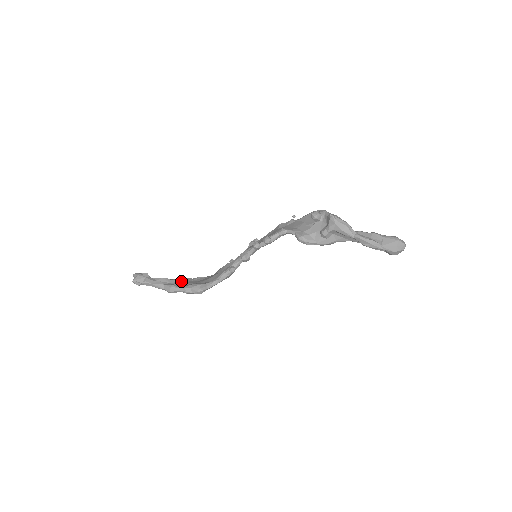
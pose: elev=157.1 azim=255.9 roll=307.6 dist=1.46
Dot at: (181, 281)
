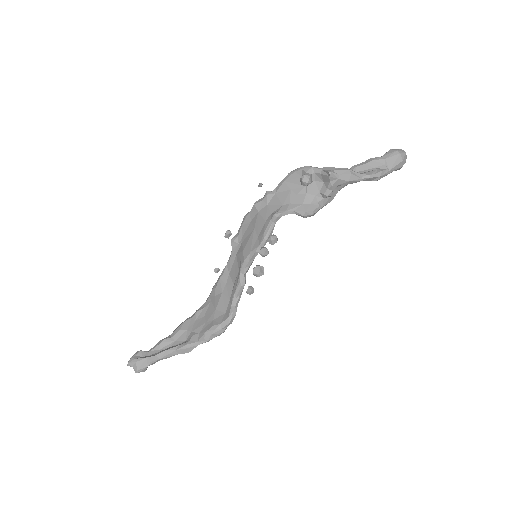
Dot at: (185, 331)
